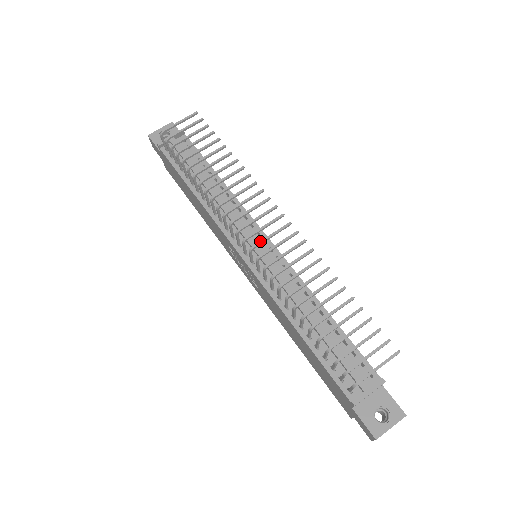
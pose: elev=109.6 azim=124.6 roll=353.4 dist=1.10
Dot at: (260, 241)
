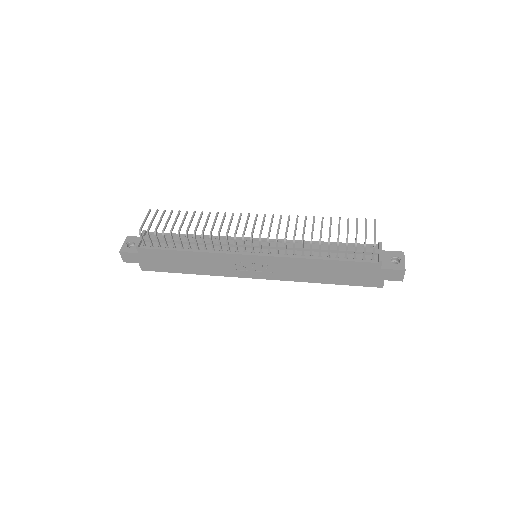
Dot at: (260, 231)
